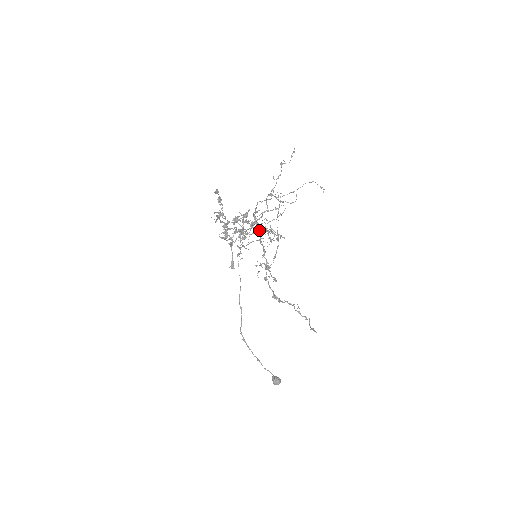
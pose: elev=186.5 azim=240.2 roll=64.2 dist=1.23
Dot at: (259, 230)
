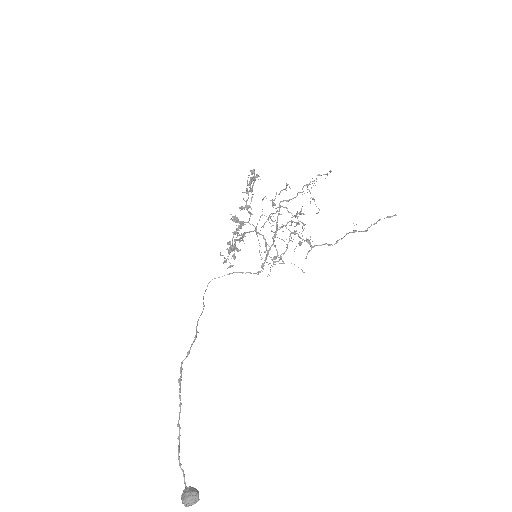
Dot at: (277, 222)
